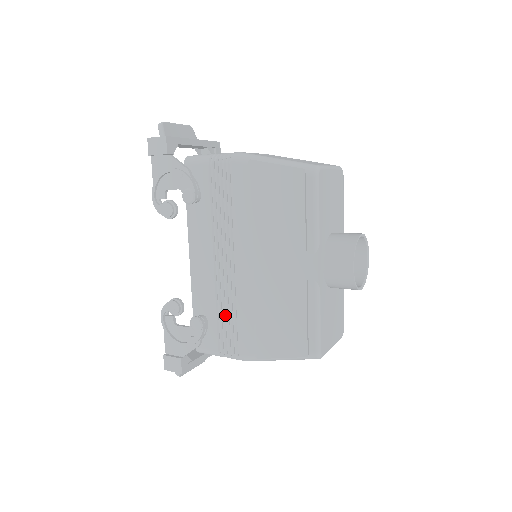
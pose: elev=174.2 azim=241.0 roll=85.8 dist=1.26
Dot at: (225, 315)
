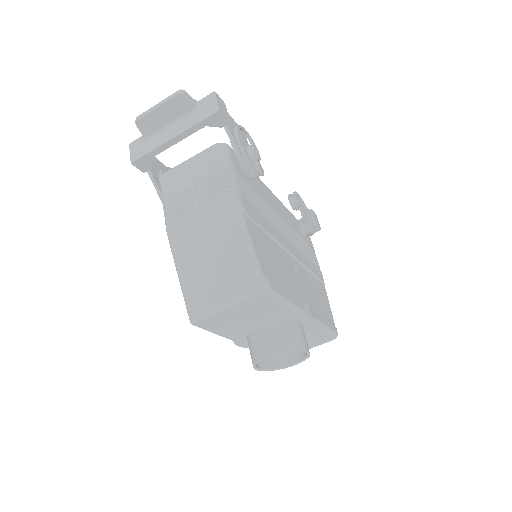
Dot at: occluded
